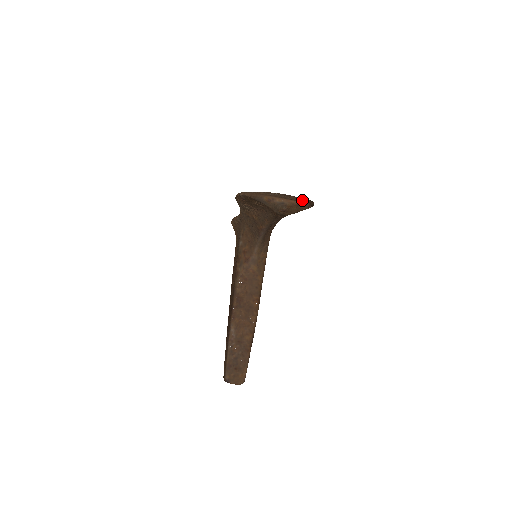
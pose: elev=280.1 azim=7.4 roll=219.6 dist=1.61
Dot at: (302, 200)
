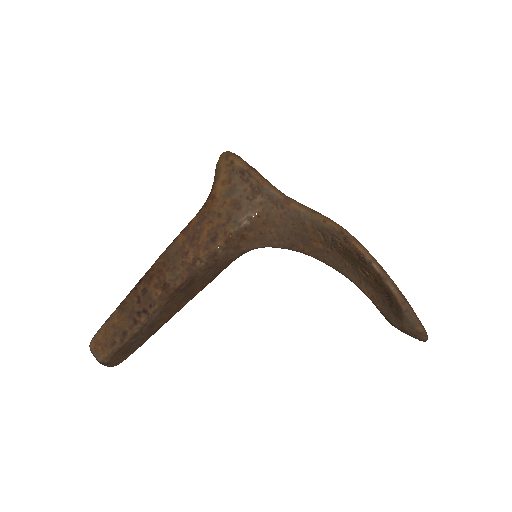
Dot at: occluded
